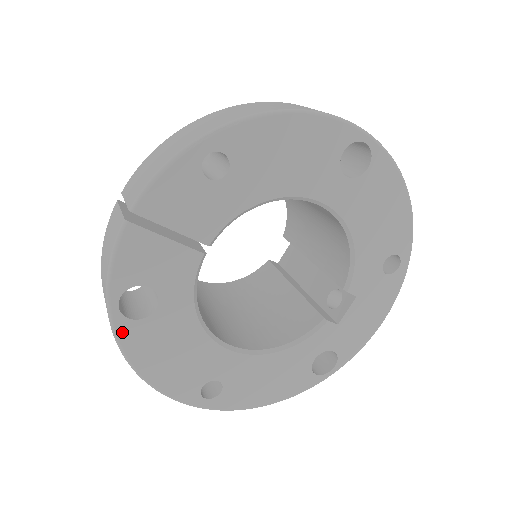
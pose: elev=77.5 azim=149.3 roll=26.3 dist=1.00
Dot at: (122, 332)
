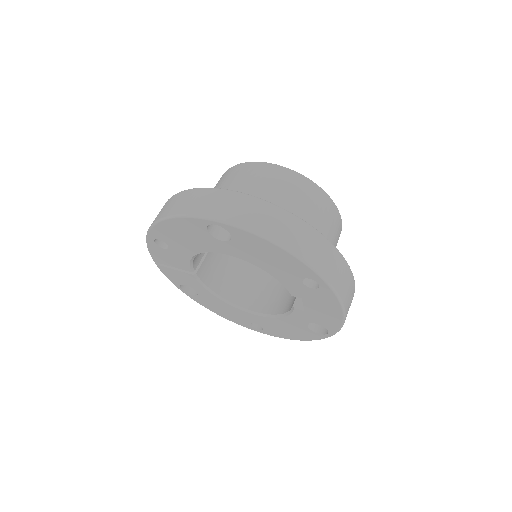
Dot at: (194, 299)
